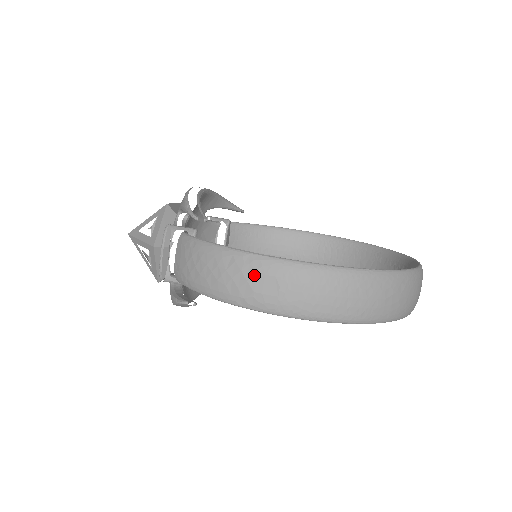
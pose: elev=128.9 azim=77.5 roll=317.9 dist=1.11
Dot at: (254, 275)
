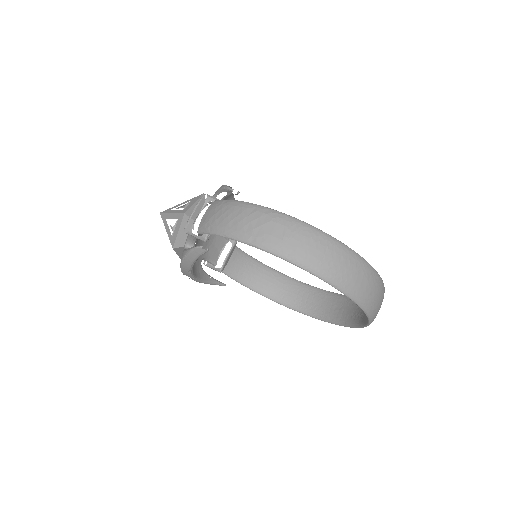
Dot at: (269, 221)
